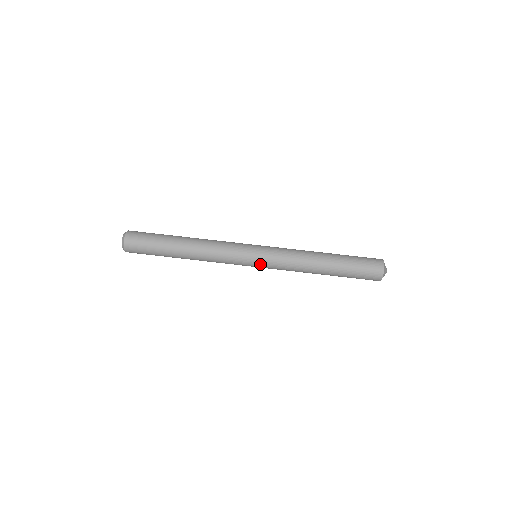
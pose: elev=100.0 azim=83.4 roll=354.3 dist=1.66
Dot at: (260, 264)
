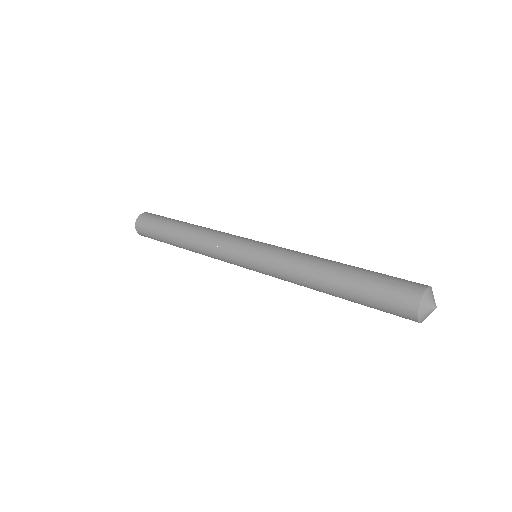
Dot at: (252, 260)
